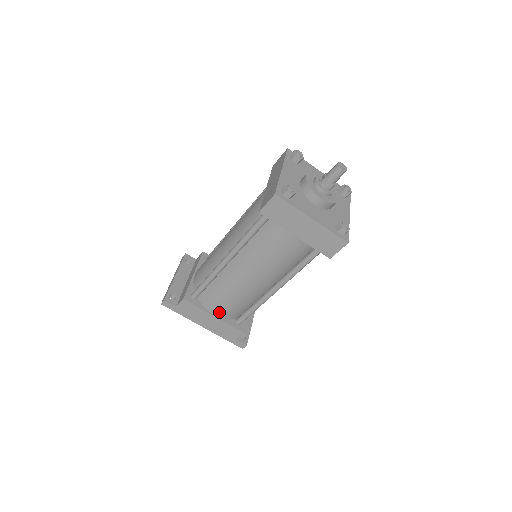
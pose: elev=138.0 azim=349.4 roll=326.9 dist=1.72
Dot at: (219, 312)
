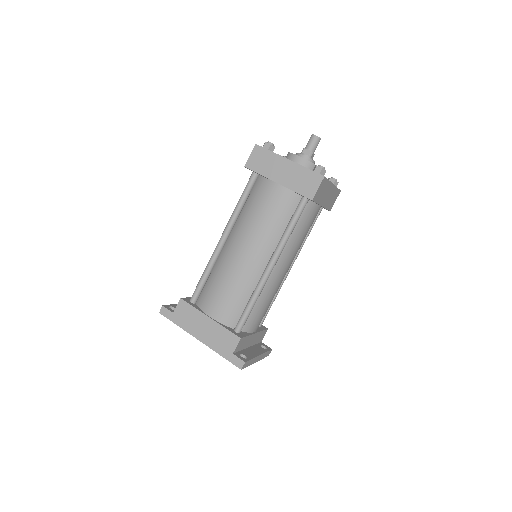
Dot at: (215, 312)
